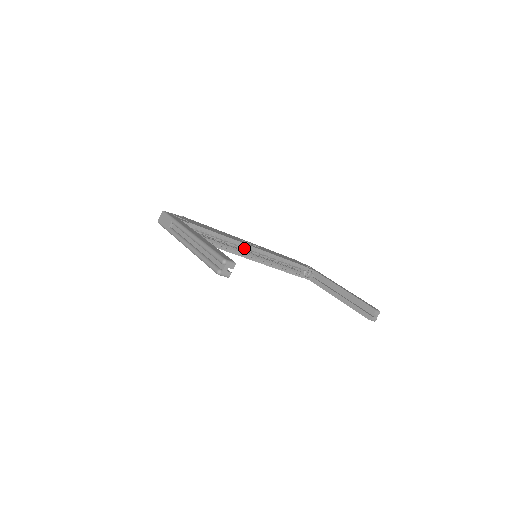
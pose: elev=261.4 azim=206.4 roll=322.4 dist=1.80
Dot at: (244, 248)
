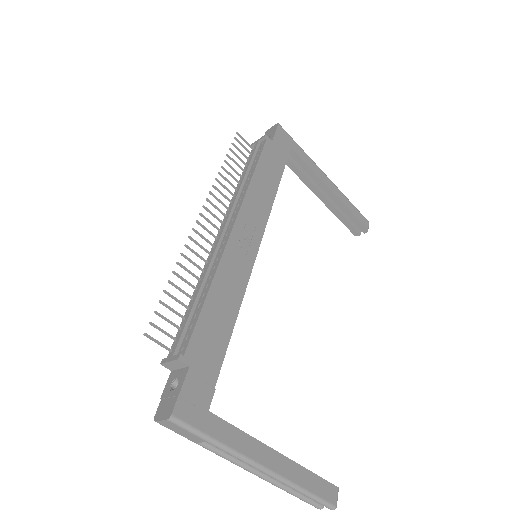
Dot at: occluded
